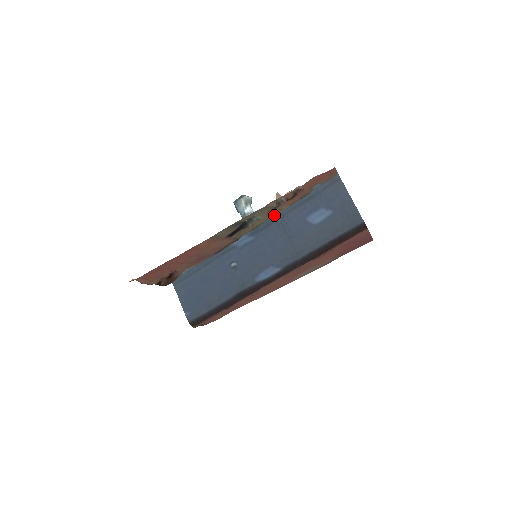
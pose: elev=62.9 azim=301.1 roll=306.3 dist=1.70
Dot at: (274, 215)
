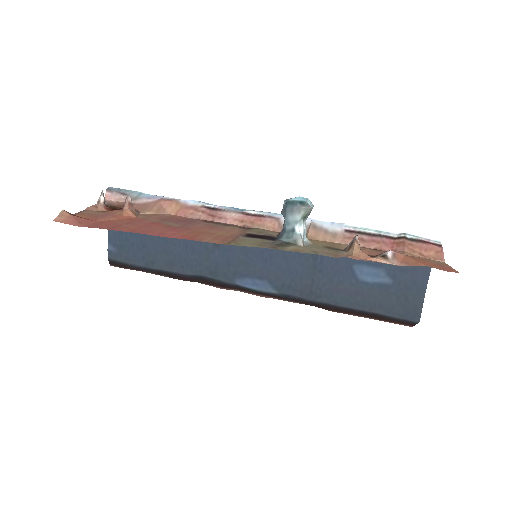
Dot at: occluded
